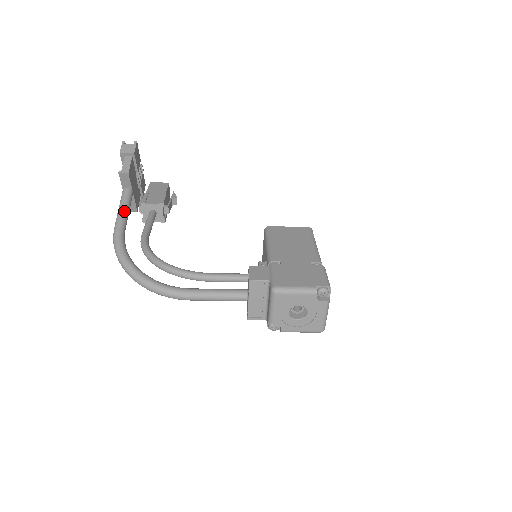
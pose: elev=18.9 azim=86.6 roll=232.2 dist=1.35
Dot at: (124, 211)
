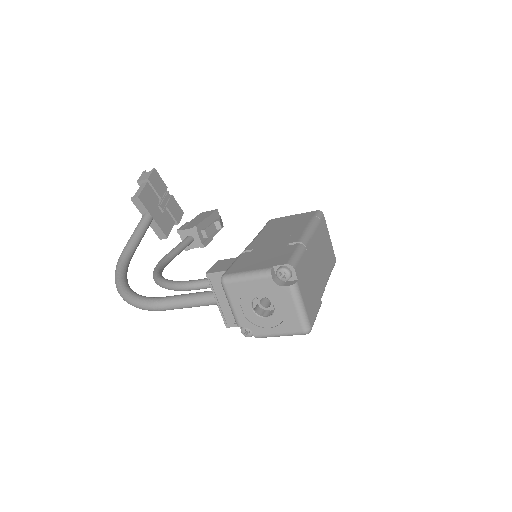
Dot at: (135, 234)
